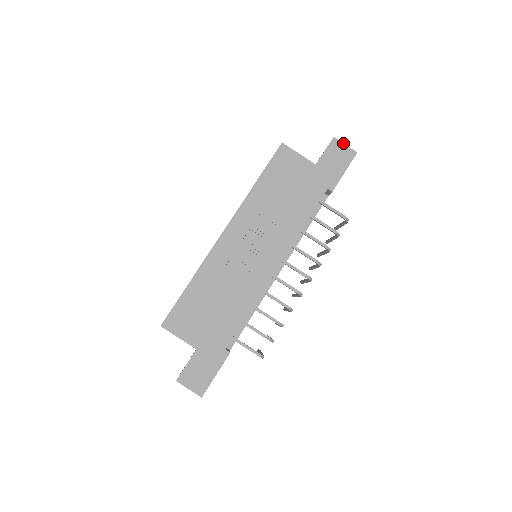
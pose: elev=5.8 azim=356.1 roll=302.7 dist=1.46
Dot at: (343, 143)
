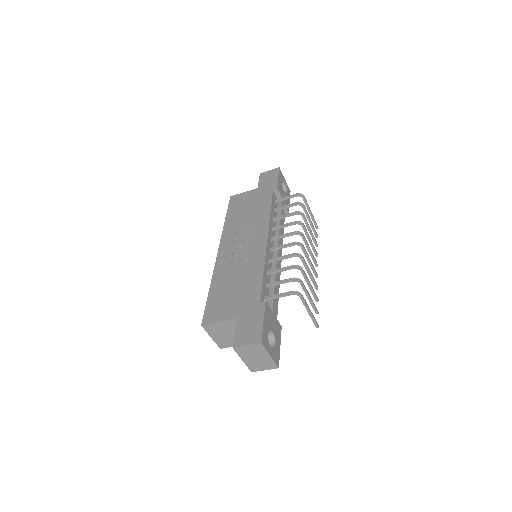
Dot at: (267, 171)
